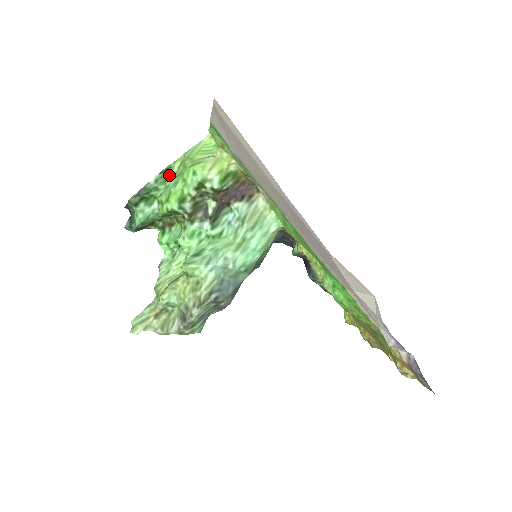
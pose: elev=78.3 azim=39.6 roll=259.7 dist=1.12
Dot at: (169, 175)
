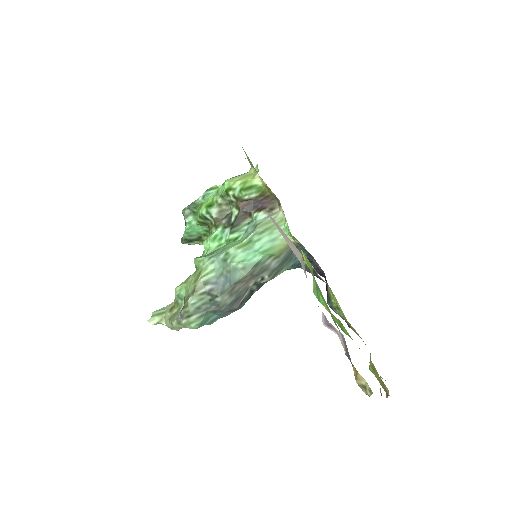
Dot at: occluded
